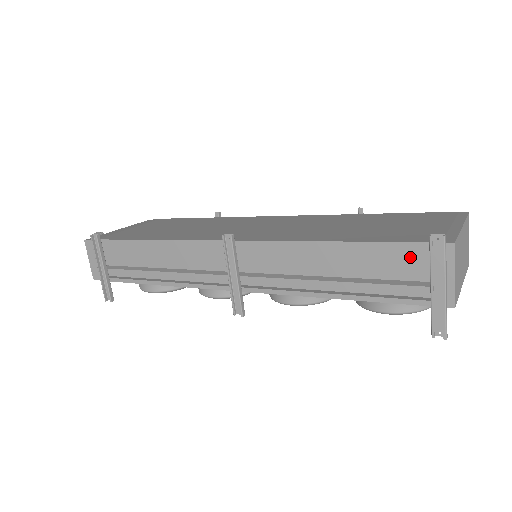
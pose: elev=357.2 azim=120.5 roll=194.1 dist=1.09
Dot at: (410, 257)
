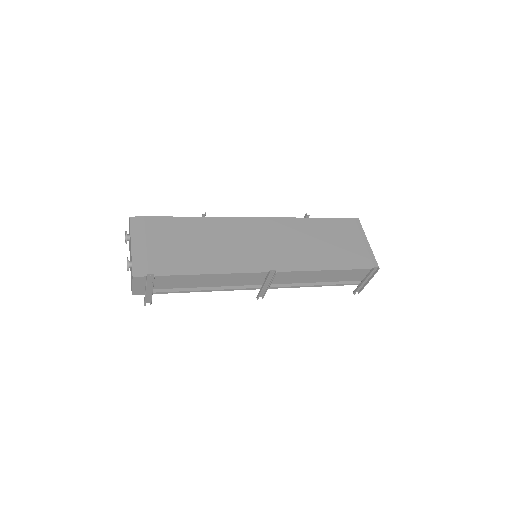
Dot at: (361, 273)
